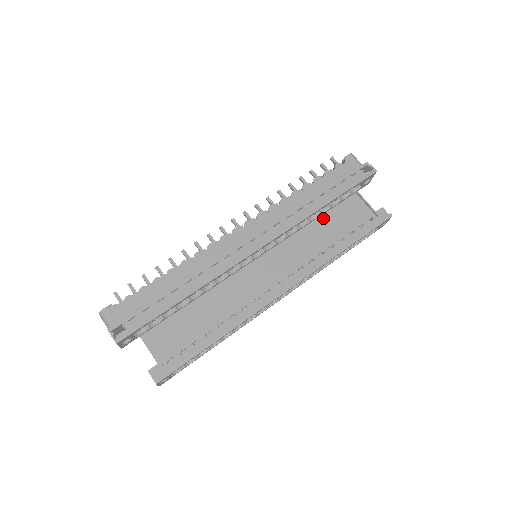
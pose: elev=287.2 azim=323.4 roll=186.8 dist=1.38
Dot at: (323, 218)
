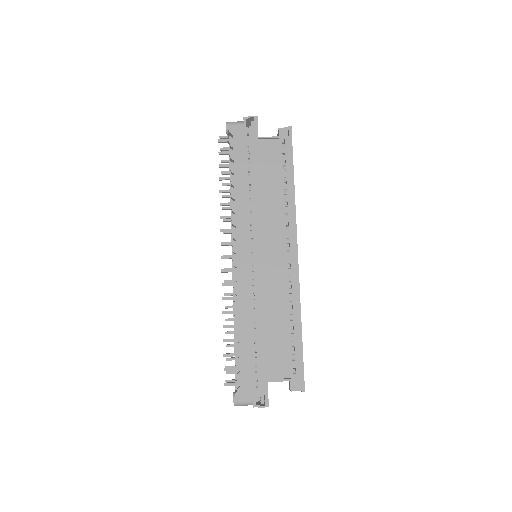
Dot at: occluded
